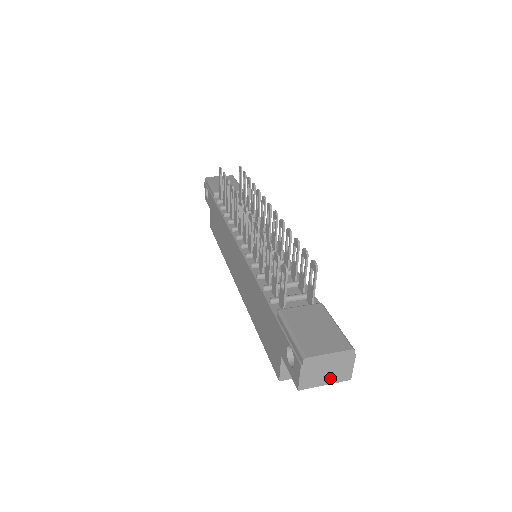
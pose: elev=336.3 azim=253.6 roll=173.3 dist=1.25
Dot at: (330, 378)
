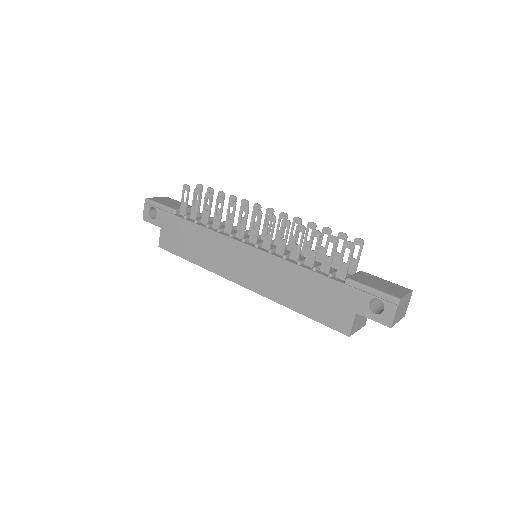
Dot at: (401, 316)
